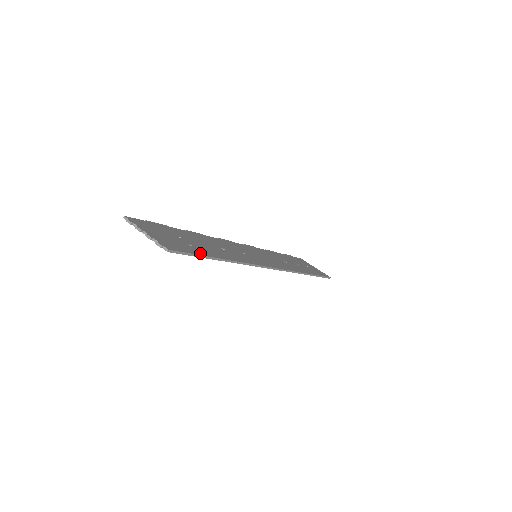
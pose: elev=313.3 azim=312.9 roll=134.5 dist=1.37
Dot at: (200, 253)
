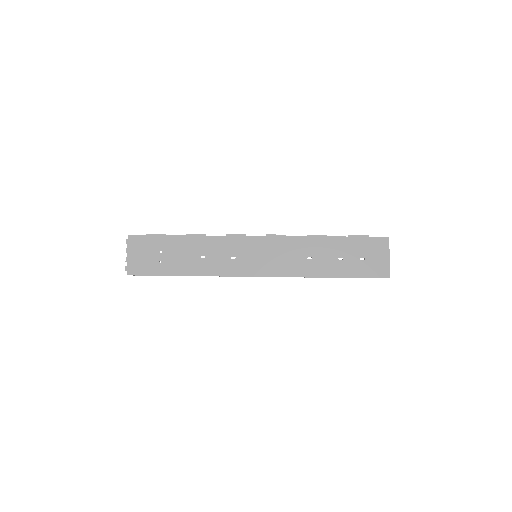
Dot at: (158, 273)
